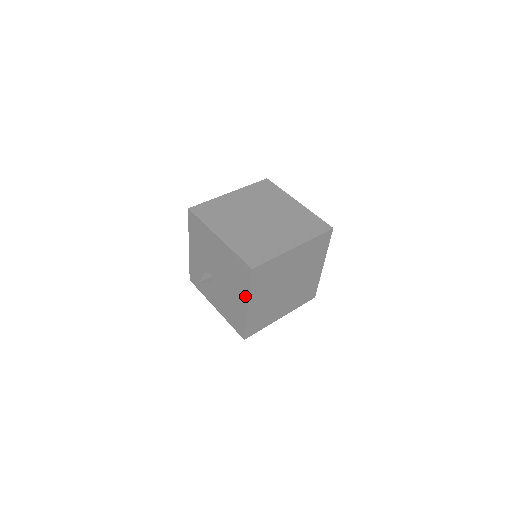
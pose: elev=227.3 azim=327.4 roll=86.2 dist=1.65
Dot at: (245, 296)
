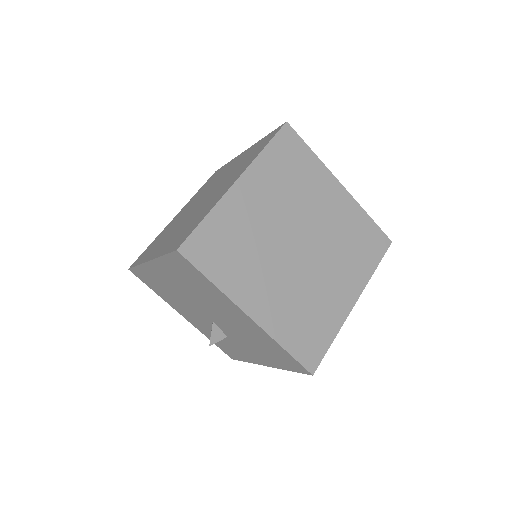
Dot at: (229, 303)
